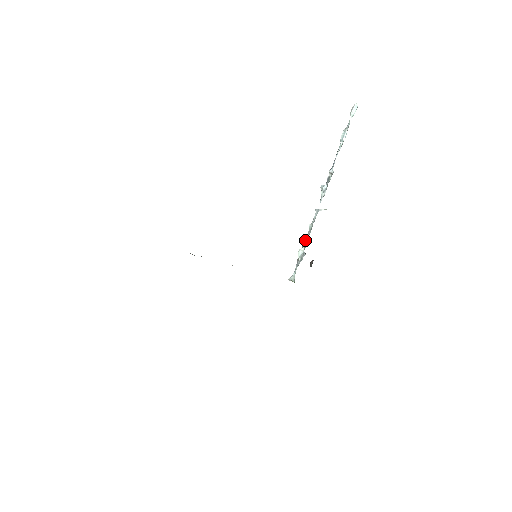
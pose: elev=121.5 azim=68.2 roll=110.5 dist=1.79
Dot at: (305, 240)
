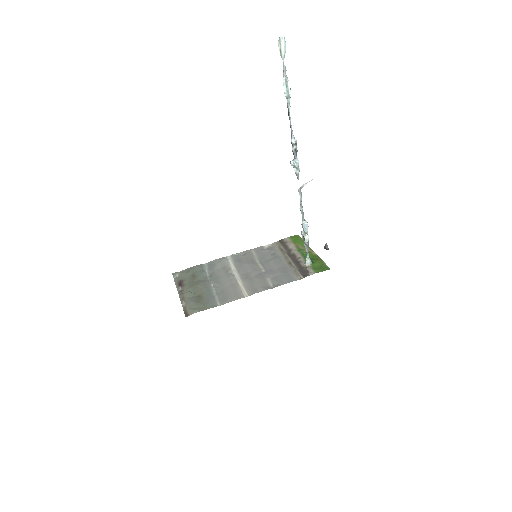
Dot at: (306, 228)
